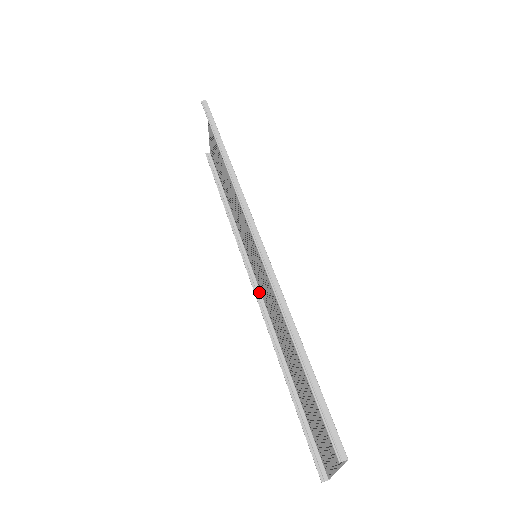
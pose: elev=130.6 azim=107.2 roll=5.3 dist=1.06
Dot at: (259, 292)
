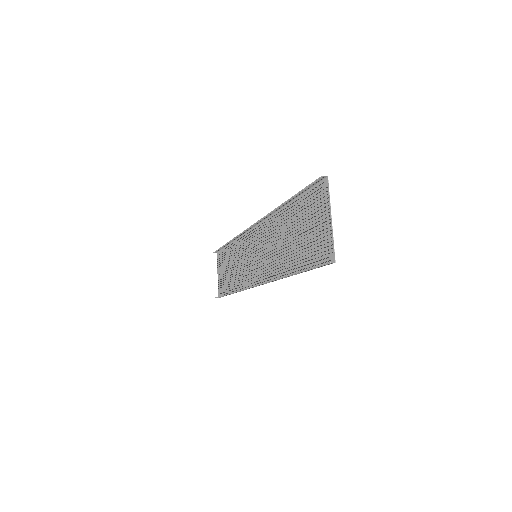
Dot at: (262, 284)
